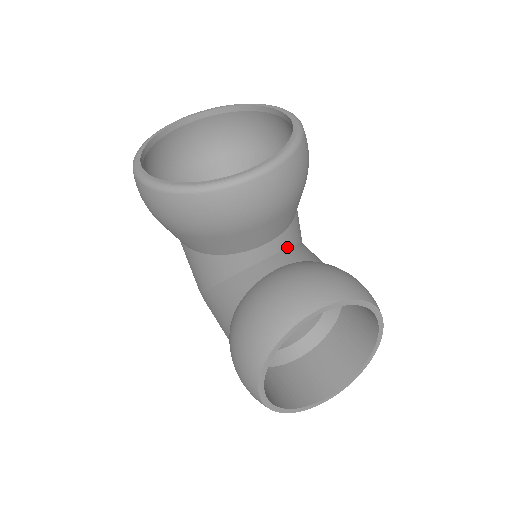
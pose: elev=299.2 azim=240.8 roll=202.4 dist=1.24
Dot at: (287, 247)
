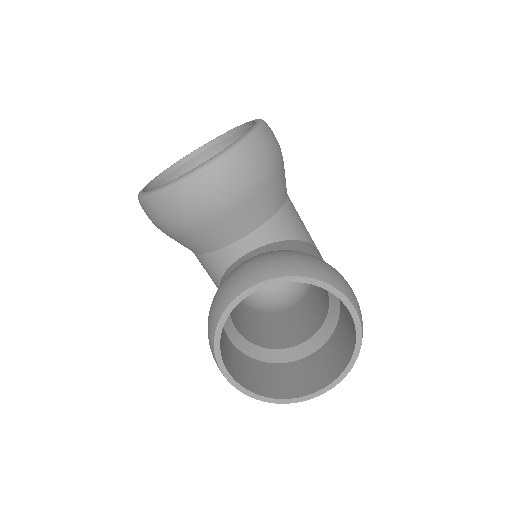
Dot at: (271, 242)
